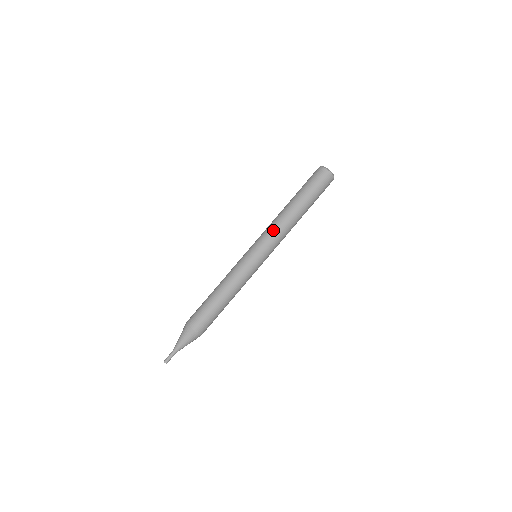
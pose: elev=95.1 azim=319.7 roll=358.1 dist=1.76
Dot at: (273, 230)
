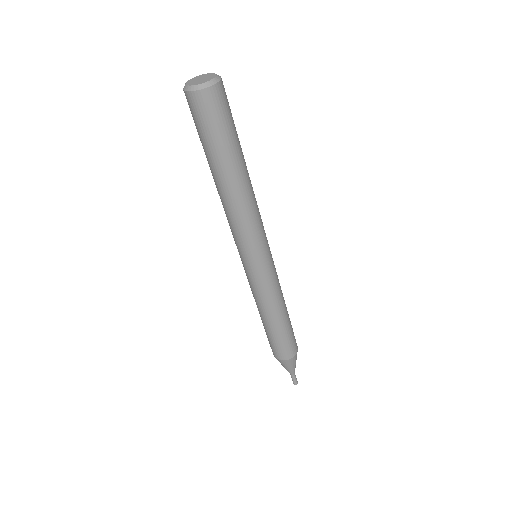
Dot at: (254, 223)
